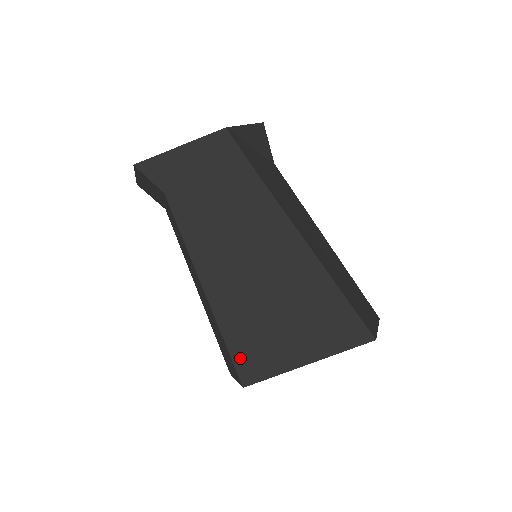
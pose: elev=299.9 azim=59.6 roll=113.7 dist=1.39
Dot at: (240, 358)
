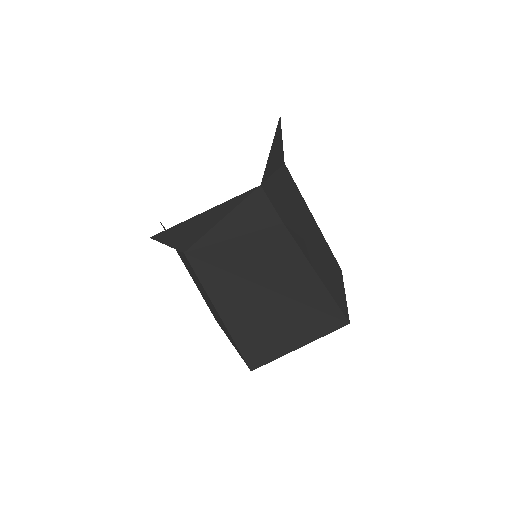
Dot at: (251, 357)
